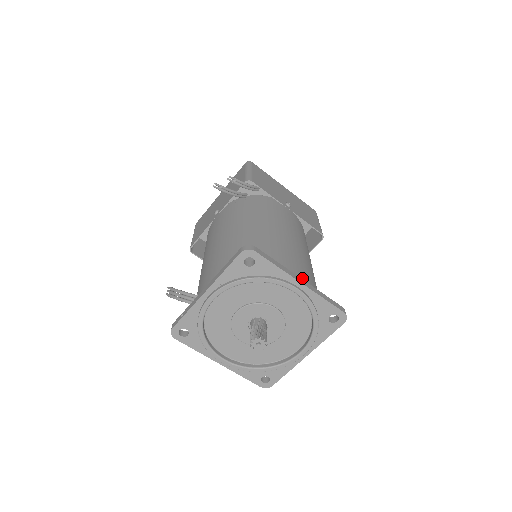
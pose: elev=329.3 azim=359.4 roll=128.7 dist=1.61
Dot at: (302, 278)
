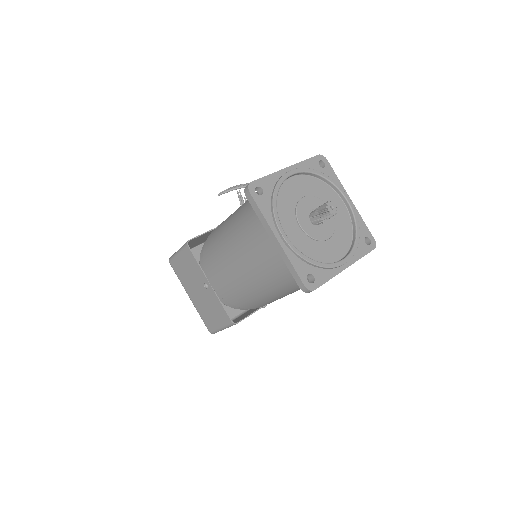
Dot at: occluded
